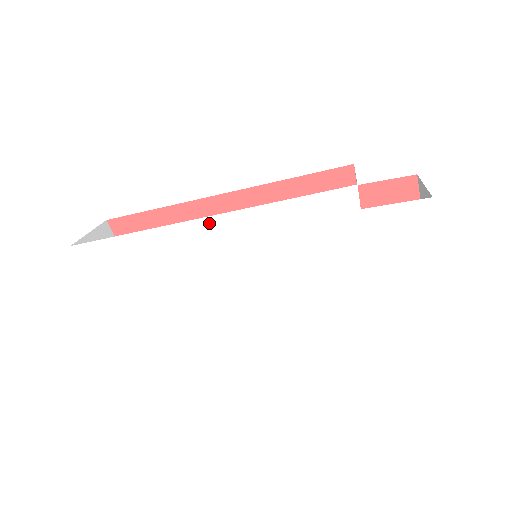
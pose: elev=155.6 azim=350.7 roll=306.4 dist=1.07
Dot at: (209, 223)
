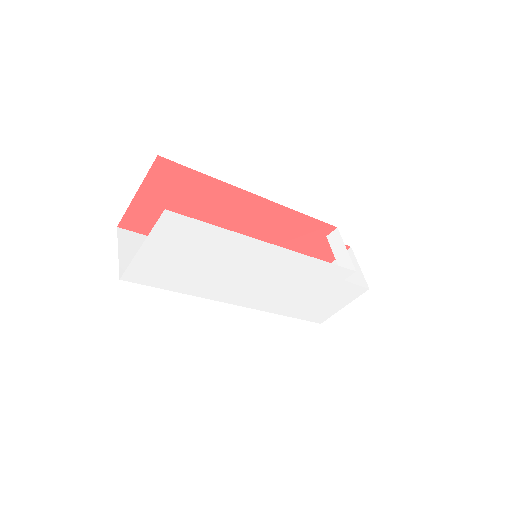
Dot at: (277, 250)
